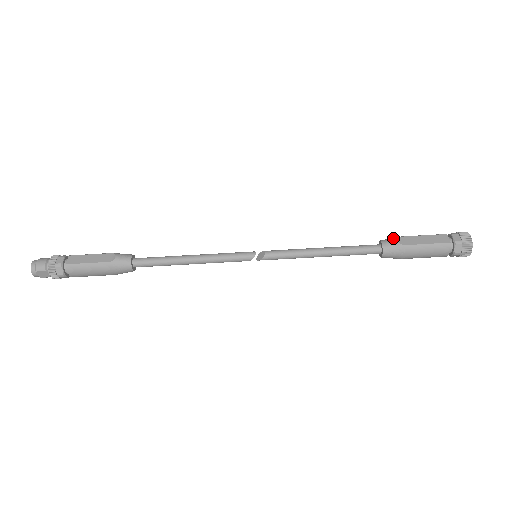
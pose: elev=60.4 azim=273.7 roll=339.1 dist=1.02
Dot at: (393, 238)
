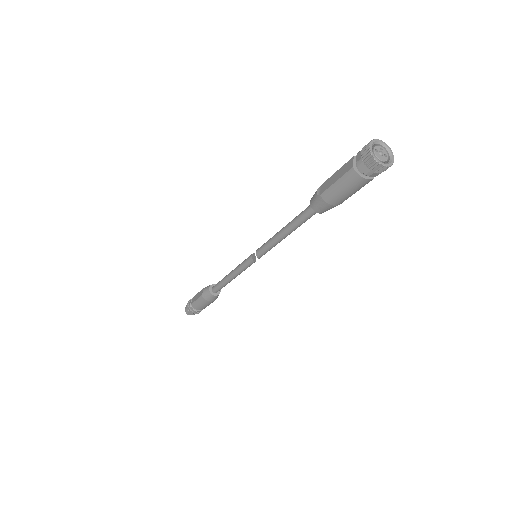
Dot at: occluded
